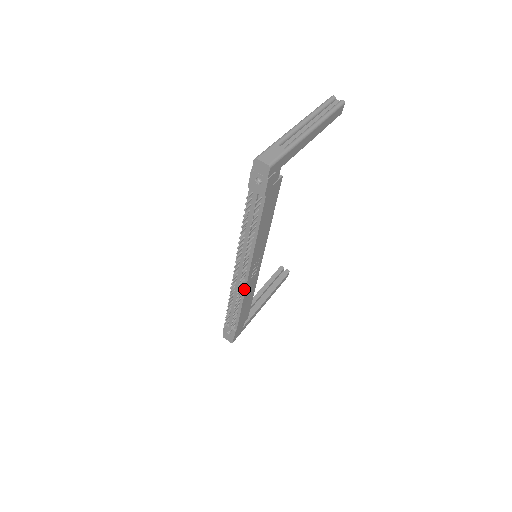
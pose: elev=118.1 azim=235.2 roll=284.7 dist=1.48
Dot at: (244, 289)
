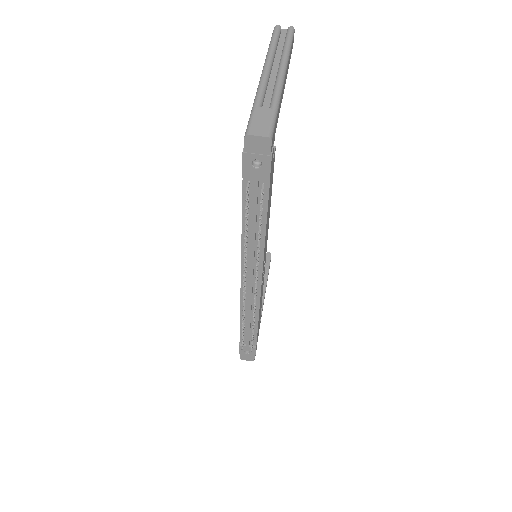
Dot at: (258, 300)
